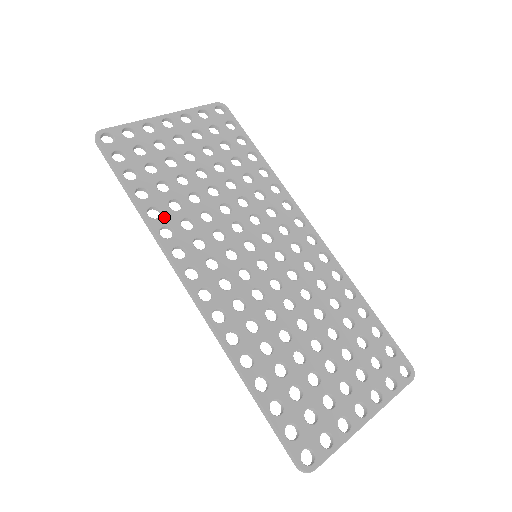
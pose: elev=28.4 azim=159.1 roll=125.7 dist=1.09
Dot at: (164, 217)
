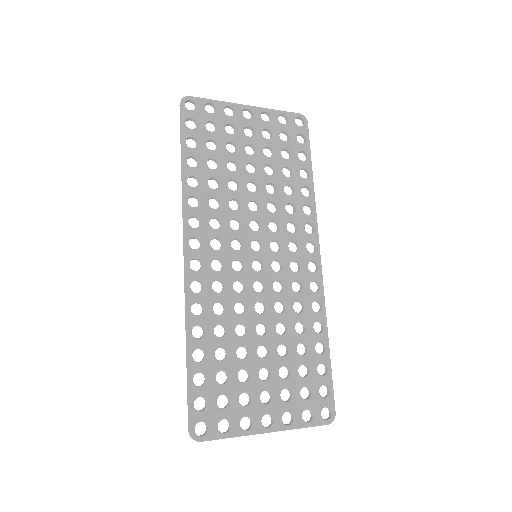
Dot at: (199, 189)
